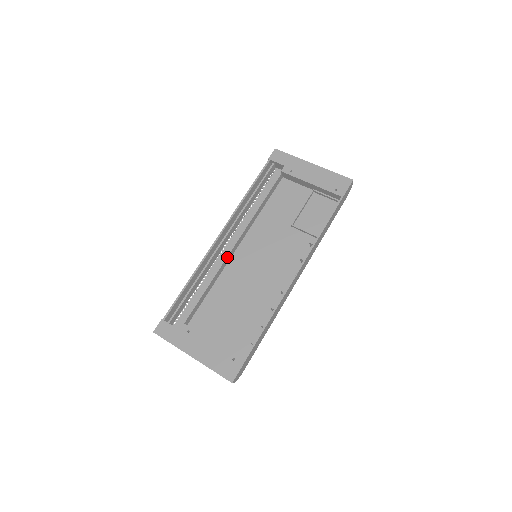
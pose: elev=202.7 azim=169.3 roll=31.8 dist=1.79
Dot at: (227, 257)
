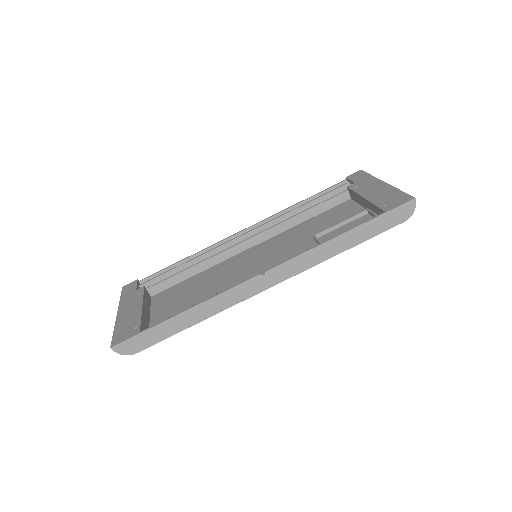
Dot at: (231, 248)
